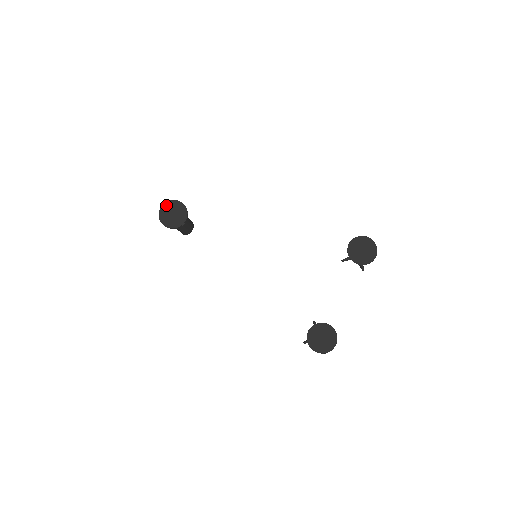
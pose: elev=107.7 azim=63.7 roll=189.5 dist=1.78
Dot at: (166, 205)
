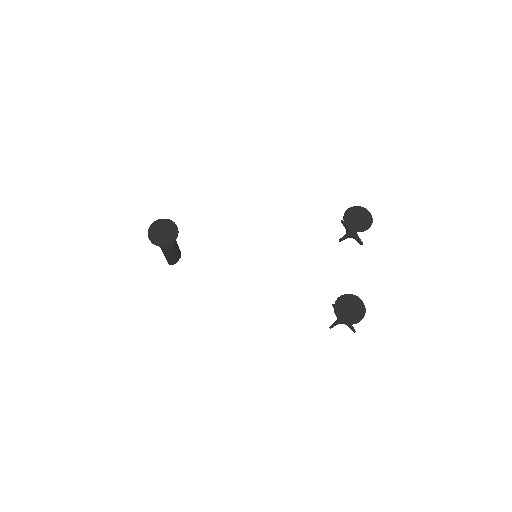
Dot at: (153, 226)
